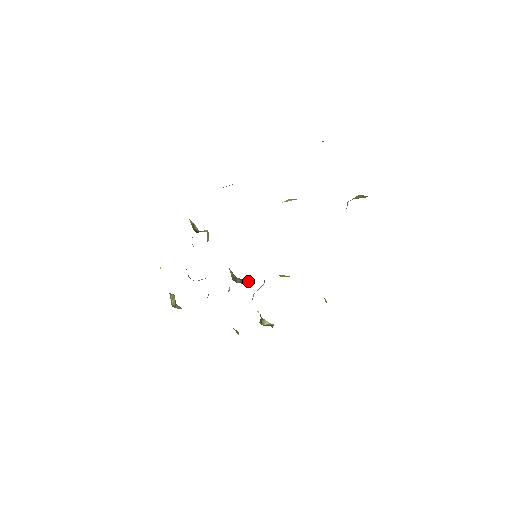
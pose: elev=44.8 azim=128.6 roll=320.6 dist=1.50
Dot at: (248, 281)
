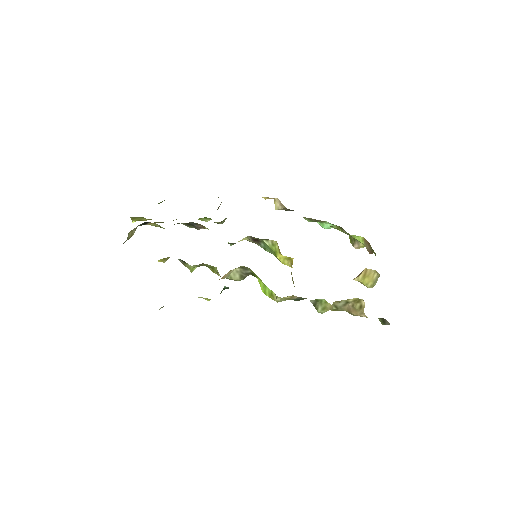
Dot at: occluded
